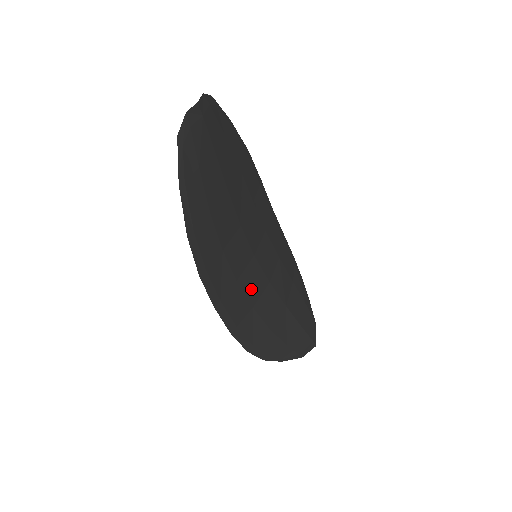
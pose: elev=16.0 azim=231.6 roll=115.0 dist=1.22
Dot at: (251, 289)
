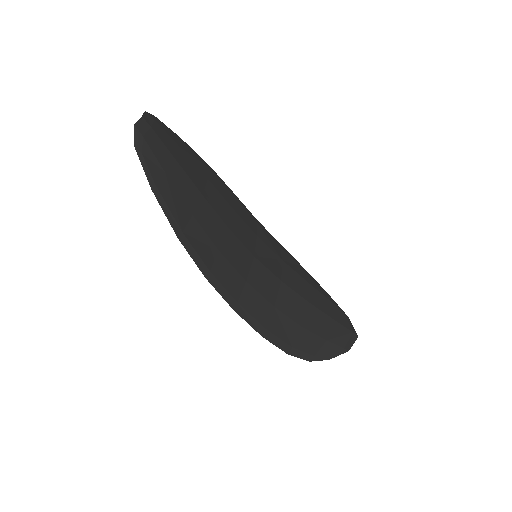
Dot at: (265, 289)
